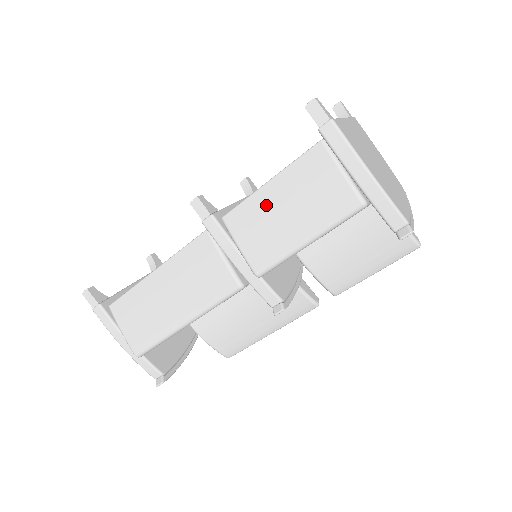
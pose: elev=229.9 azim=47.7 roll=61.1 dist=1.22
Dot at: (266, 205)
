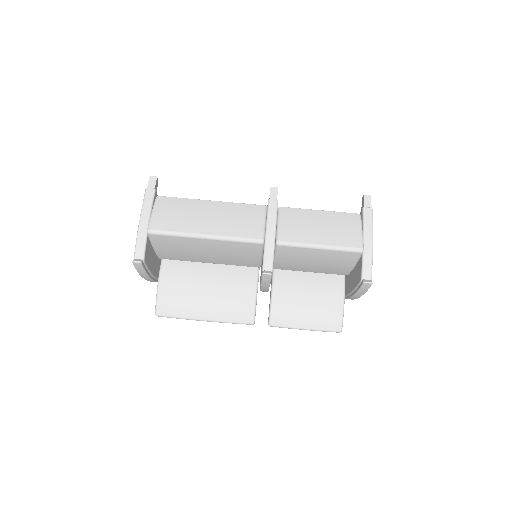
Dot at: (311, 217)
